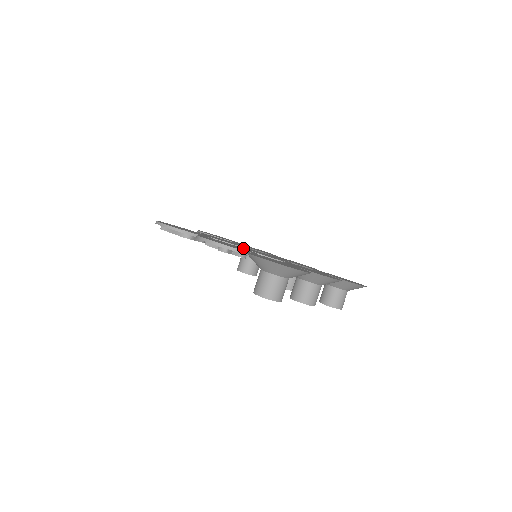
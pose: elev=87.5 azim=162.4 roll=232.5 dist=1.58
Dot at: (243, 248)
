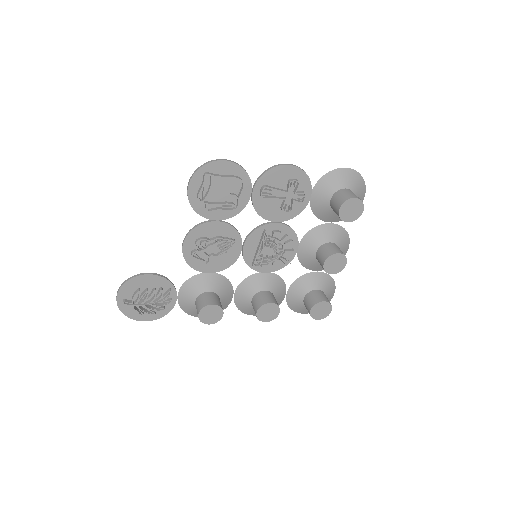
Dot at: (272, 219)
